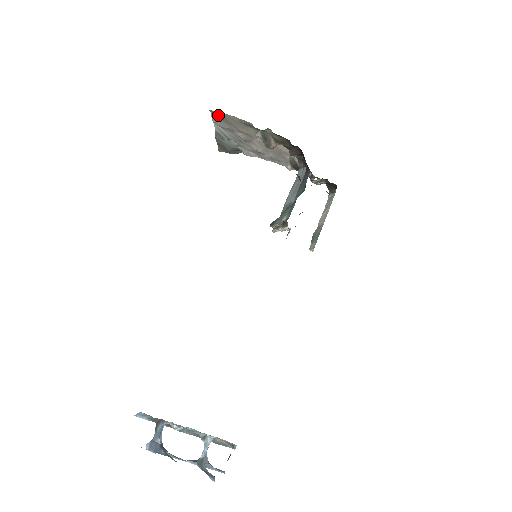
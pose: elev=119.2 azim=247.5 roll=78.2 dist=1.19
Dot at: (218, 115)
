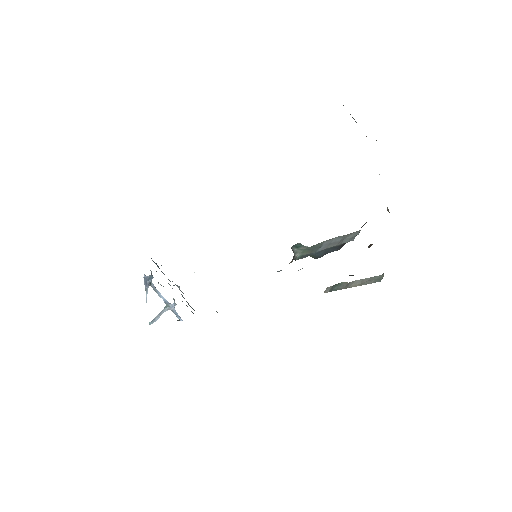
Dot at: occluded
